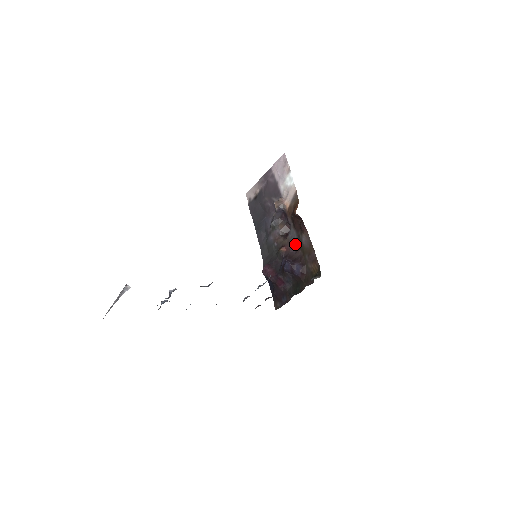
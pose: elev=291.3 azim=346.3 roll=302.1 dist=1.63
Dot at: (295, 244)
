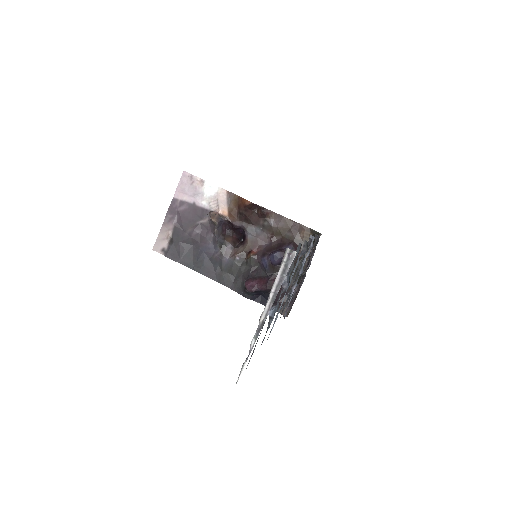
Dot at: (263, 237)
